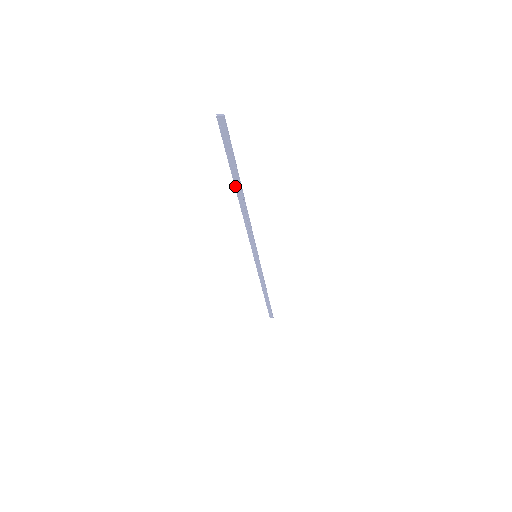
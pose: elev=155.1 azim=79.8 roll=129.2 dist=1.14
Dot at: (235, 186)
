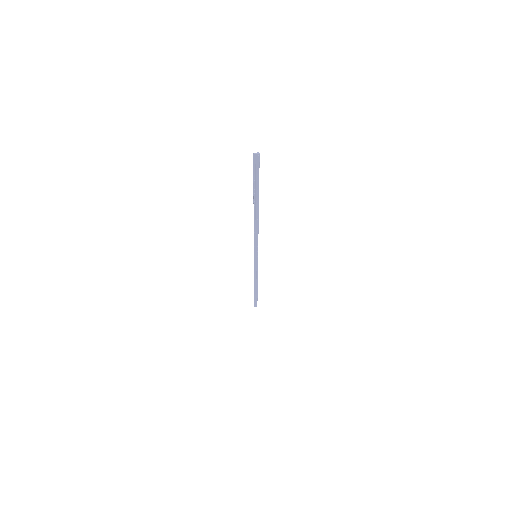
Dot at: (254, 203)
